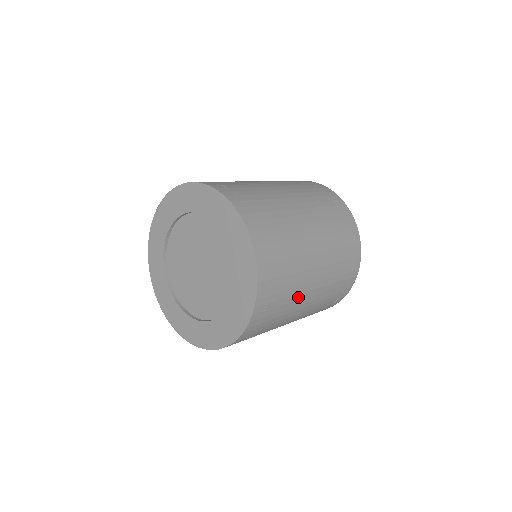
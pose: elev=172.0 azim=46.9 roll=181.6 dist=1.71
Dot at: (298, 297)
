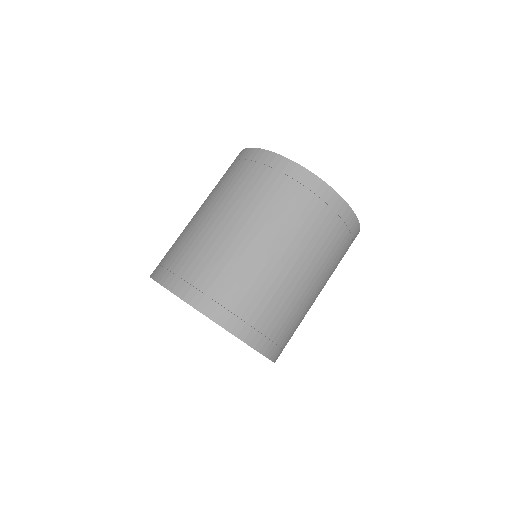
Dot at: occluded
